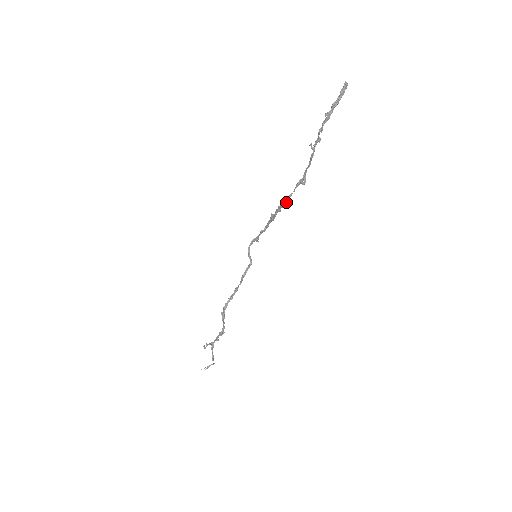
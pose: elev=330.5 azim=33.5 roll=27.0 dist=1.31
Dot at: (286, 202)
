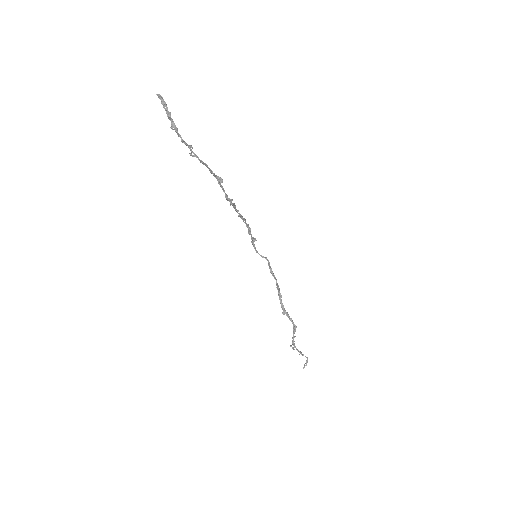
Dot at: (230, 203)
